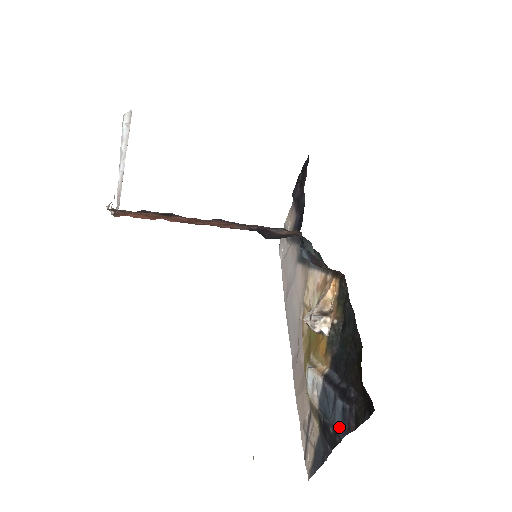
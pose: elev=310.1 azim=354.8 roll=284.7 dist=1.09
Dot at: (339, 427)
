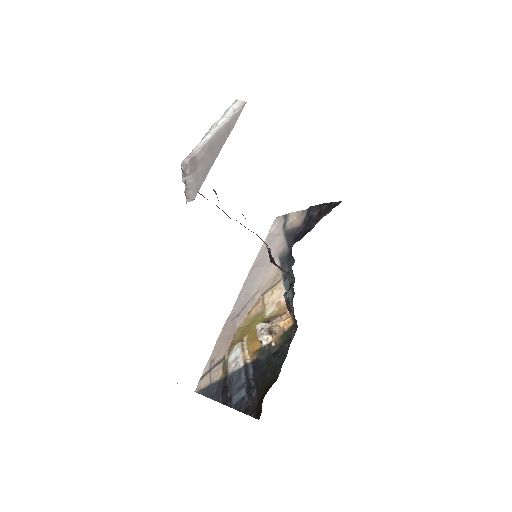
Dot at: (235, 402)
